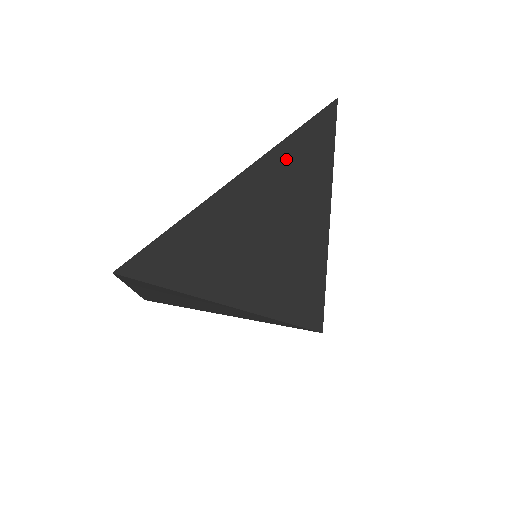
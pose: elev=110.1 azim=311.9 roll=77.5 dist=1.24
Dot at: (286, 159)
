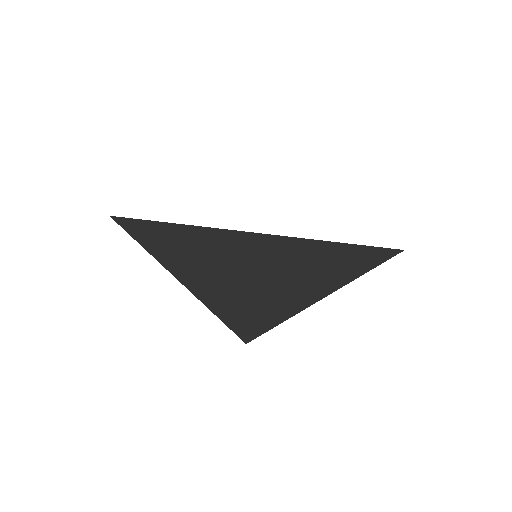
Dot at: (315, 251)
